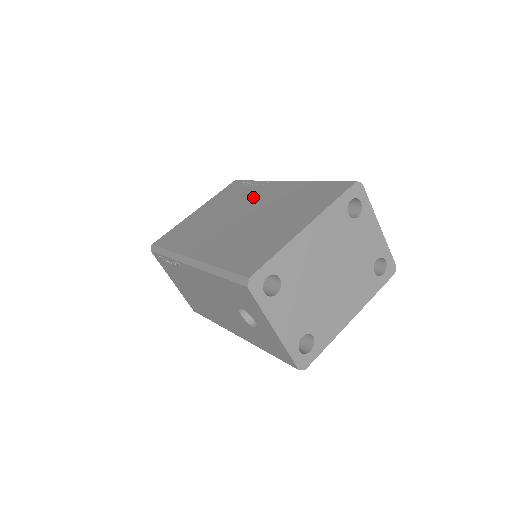
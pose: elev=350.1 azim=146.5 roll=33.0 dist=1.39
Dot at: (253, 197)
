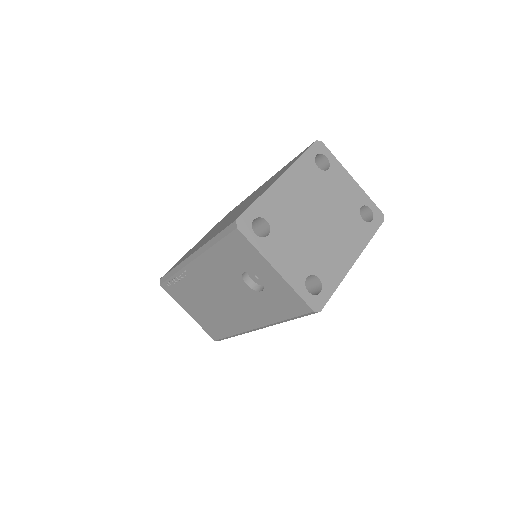
Dot at: (240, 205)
